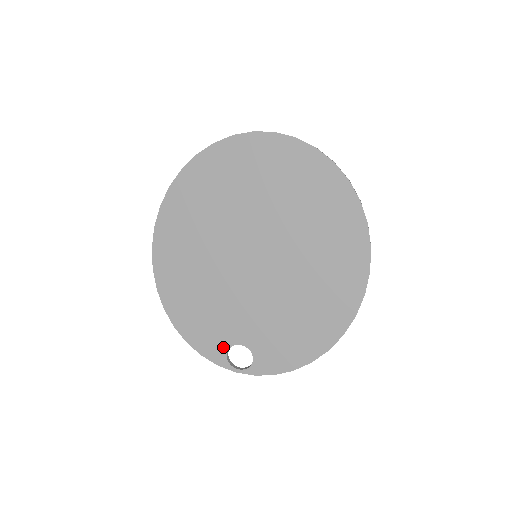
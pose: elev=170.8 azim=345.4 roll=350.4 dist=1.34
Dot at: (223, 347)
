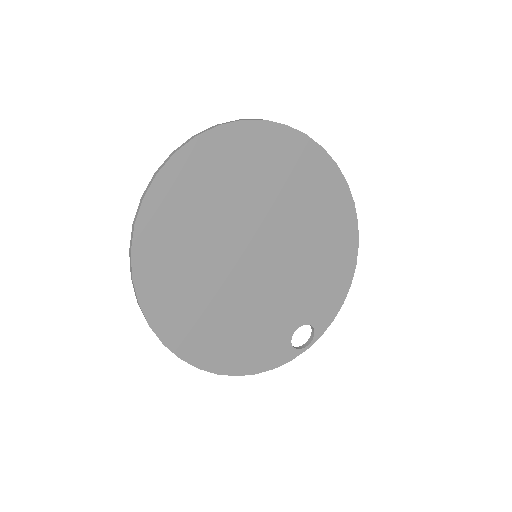
Dot at: (286, 345)
